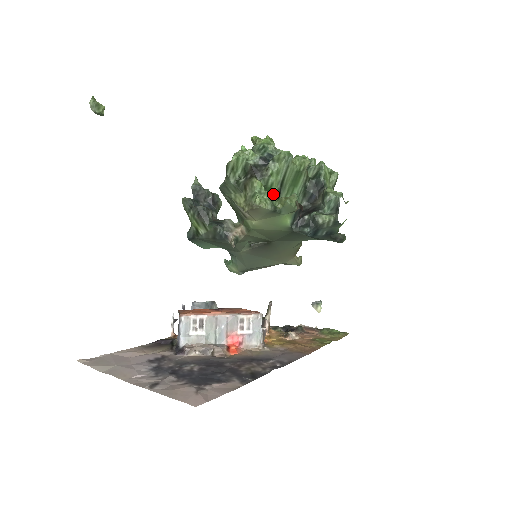
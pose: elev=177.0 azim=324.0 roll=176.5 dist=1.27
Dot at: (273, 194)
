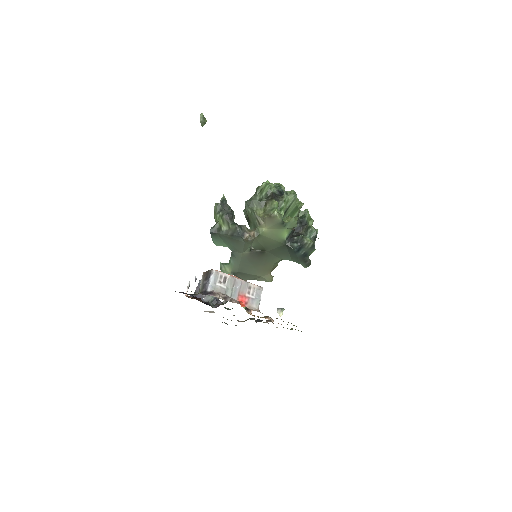
Dot at: occluded
